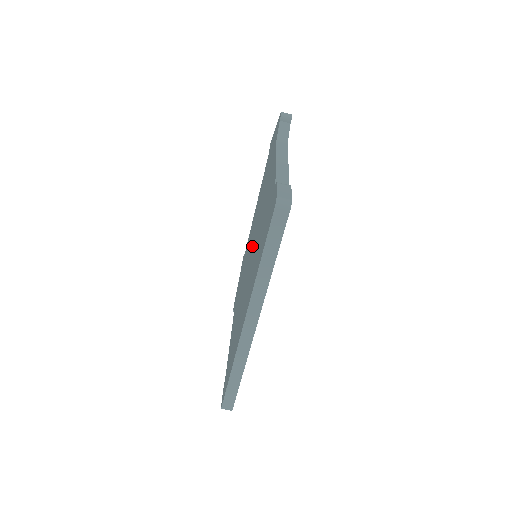
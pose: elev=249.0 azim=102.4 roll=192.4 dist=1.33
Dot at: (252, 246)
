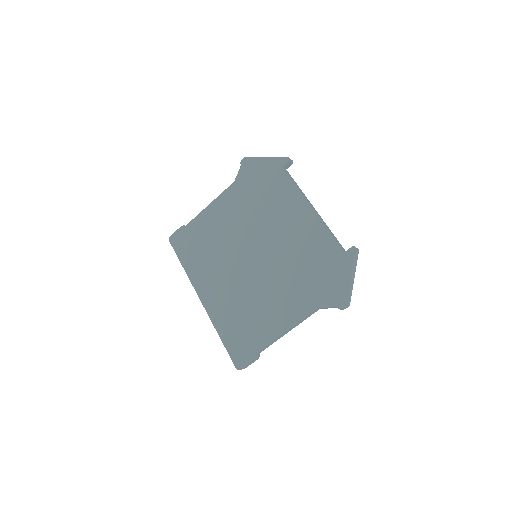
Dot at: (259, 258)
